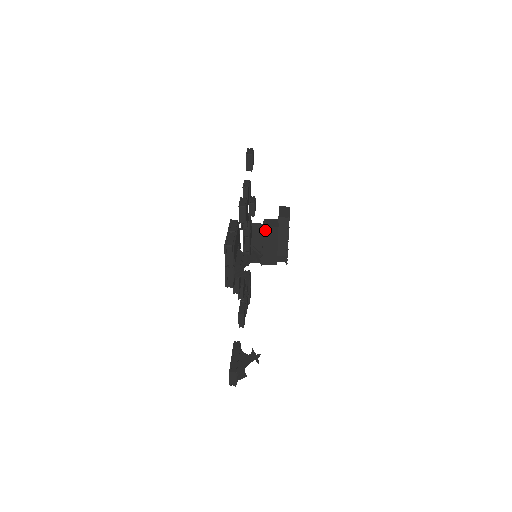
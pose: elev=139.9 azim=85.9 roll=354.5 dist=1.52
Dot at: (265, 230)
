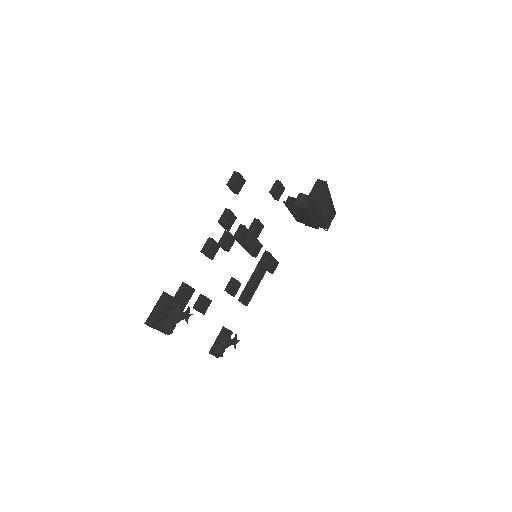
Dot at: (296, 207)
